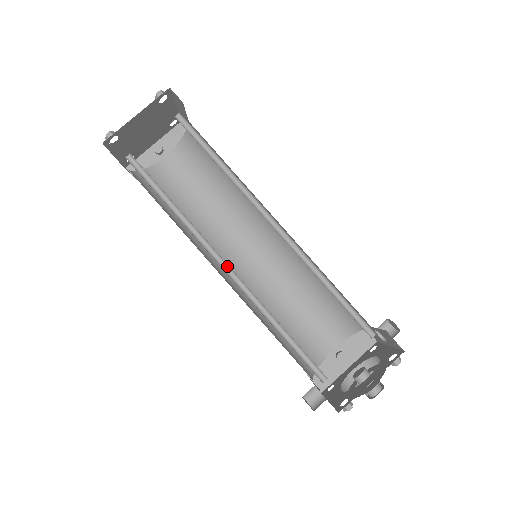
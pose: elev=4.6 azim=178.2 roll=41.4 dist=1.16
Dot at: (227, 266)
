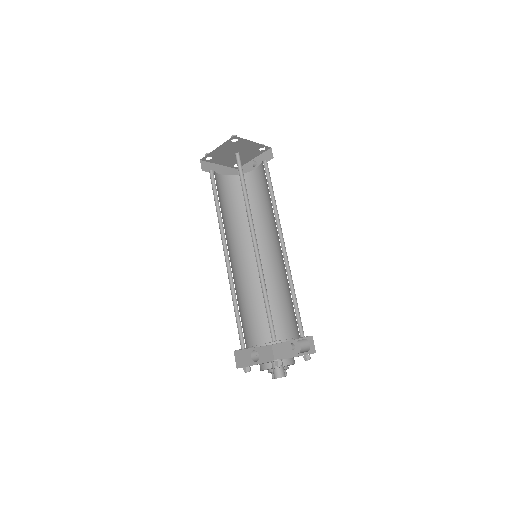
Dot at: (228, 255)
